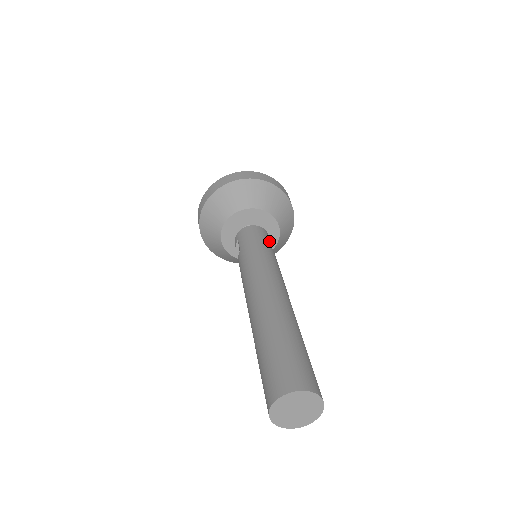
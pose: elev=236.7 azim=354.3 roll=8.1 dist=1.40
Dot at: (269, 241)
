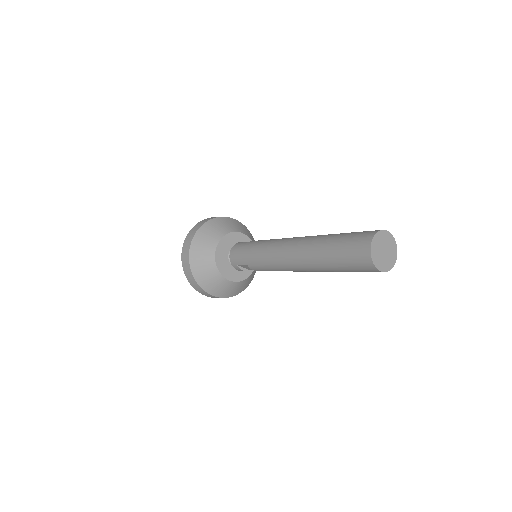
Dot at: occluded
